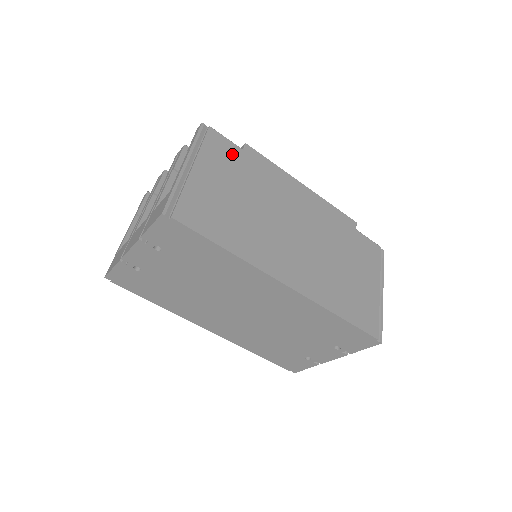
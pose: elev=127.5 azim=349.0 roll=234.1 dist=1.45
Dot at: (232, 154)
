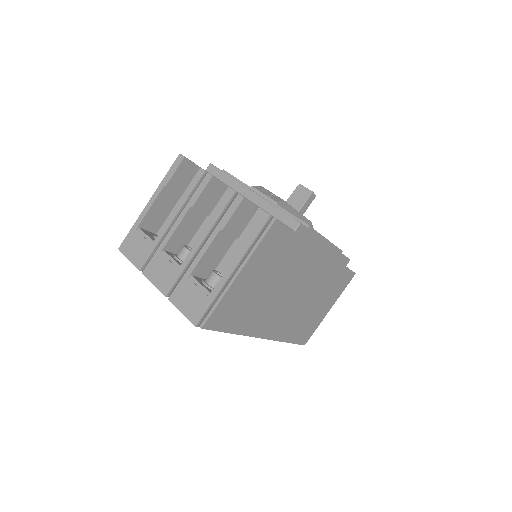
Dot at: (281, 242)
